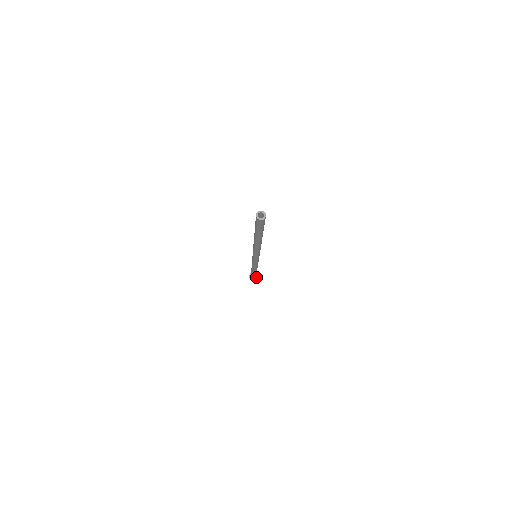
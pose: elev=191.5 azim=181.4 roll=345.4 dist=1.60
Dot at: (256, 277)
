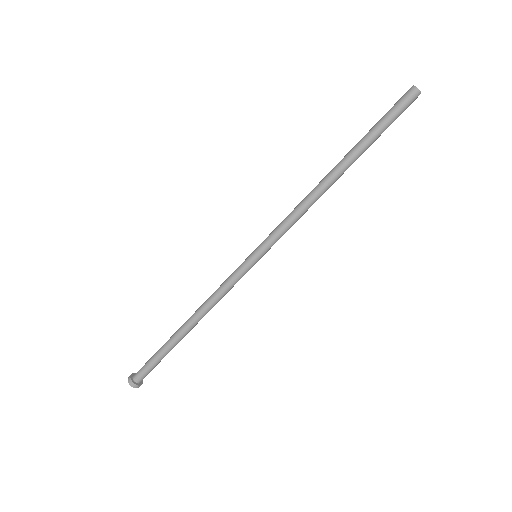
Dot at: (137, 383)
